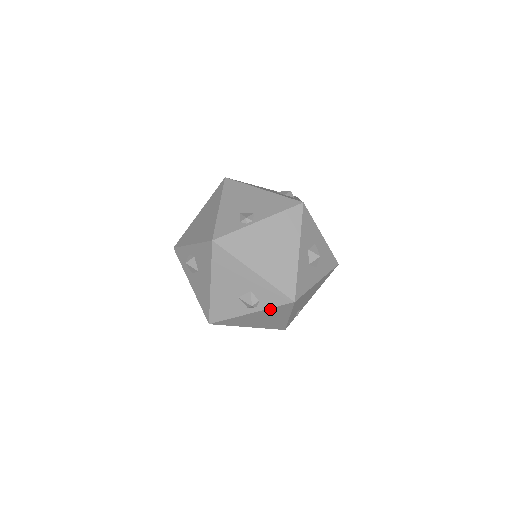
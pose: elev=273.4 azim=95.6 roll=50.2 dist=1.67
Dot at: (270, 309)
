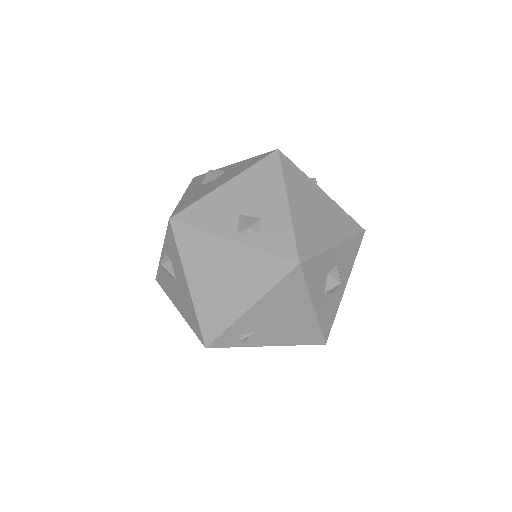
Dot at: (259, 254)
